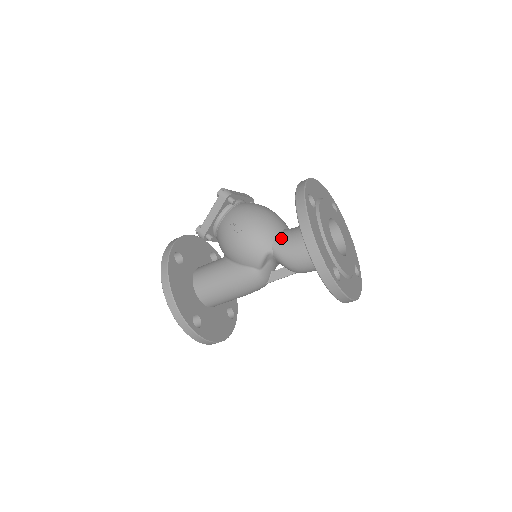
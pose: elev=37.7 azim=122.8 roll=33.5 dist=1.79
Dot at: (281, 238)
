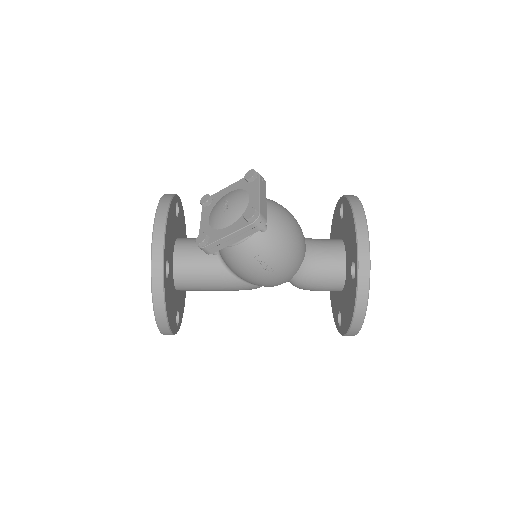
Dot at: (305, 271)
